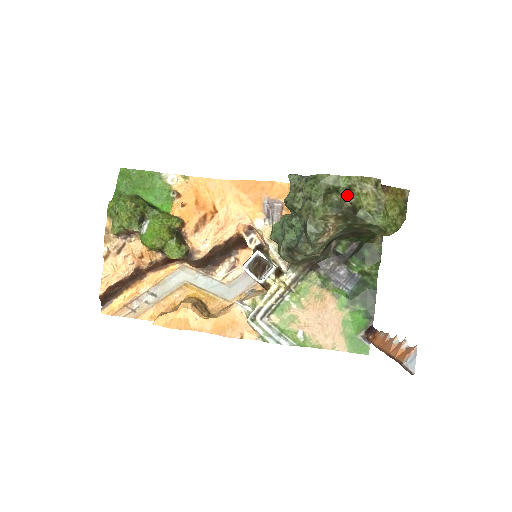
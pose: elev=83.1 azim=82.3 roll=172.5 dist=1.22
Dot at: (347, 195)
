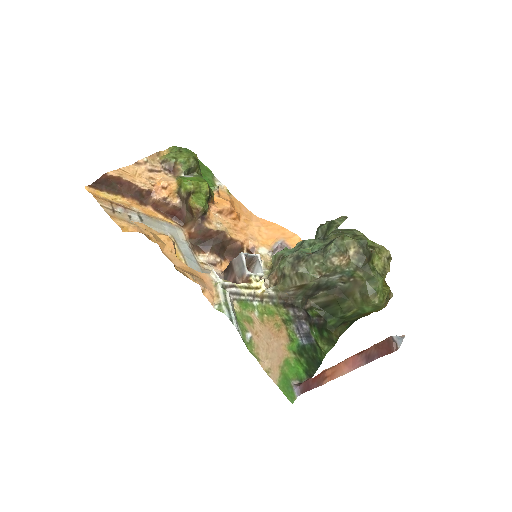
Dot at: (369, 247)
